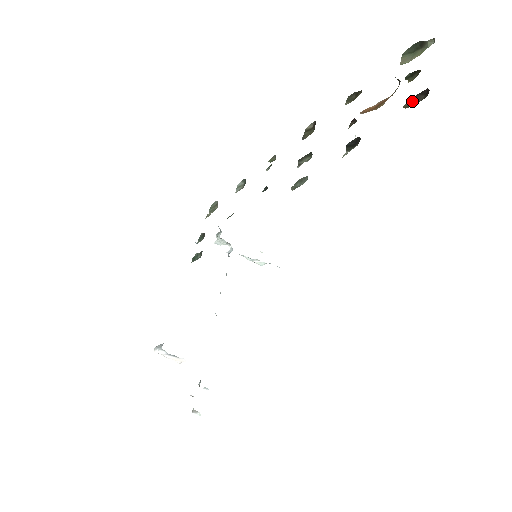
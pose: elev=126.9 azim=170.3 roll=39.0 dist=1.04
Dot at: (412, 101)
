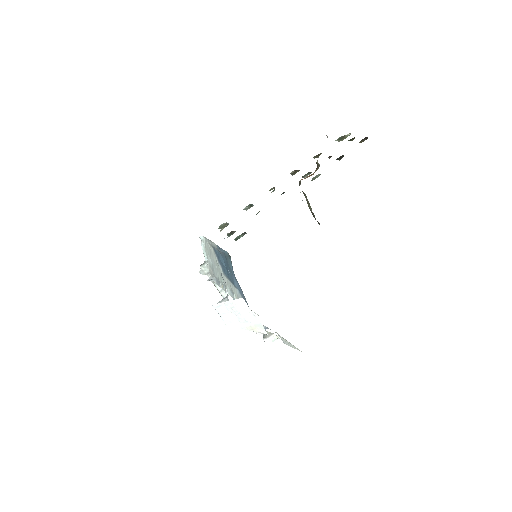
Dot at: (361, 141)
